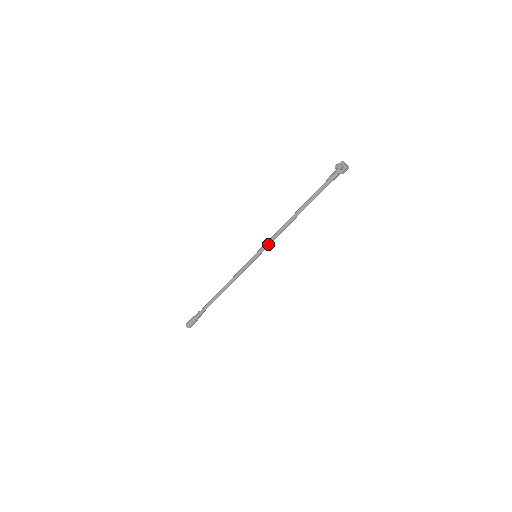
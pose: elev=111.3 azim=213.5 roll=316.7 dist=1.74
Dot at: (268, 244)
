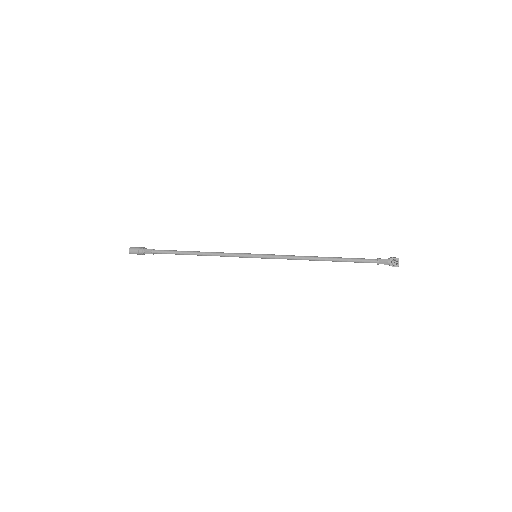
Dot at: (277, 258)
